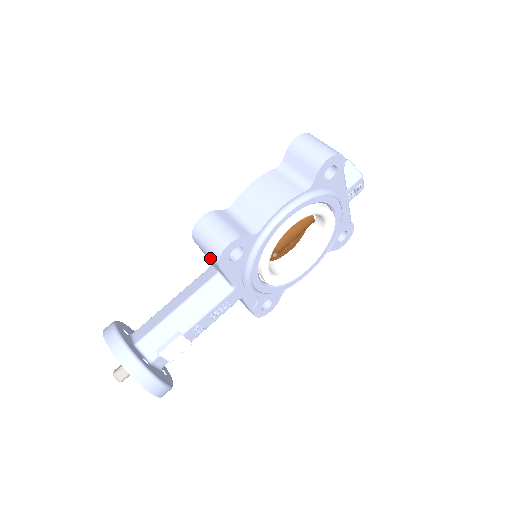
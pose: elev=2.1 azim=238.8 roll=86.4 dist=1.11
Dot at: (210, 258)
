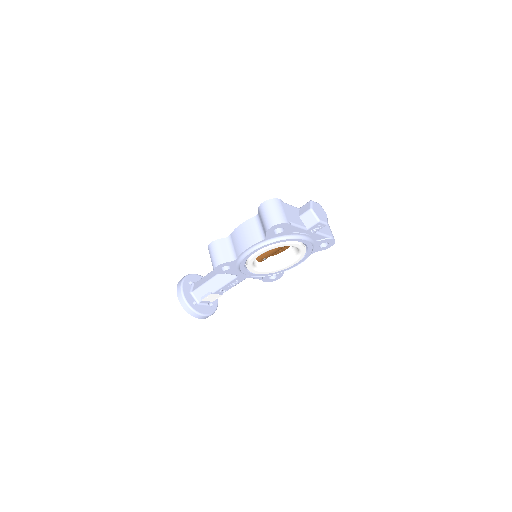
Dot at: occluded
